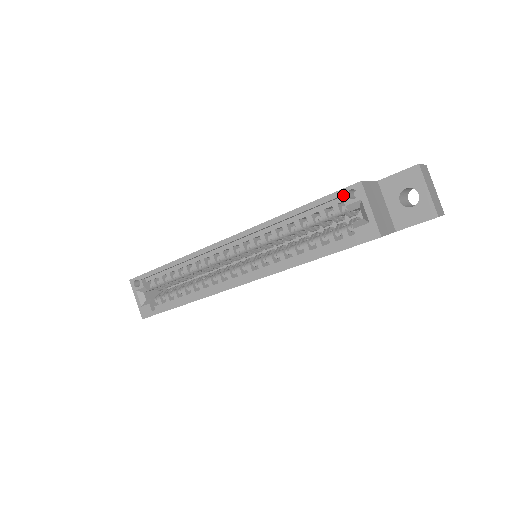
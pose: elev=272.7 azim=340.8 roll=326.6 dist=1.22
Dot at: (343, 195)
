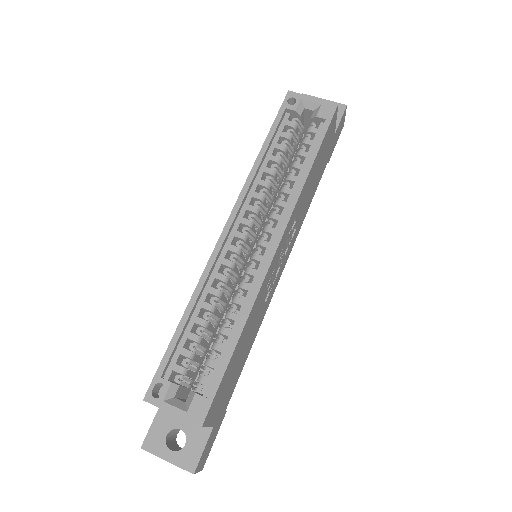
Dot at: (286, 107)
